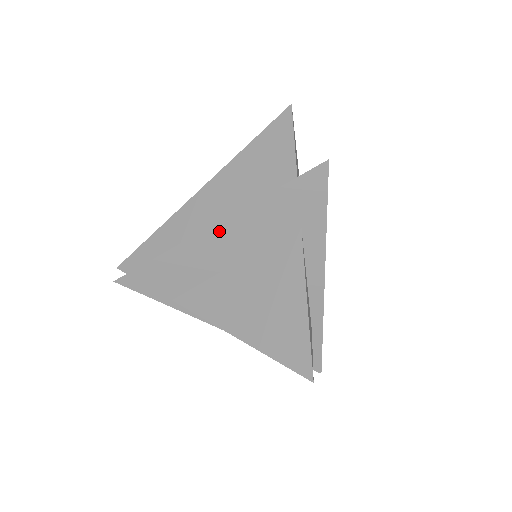
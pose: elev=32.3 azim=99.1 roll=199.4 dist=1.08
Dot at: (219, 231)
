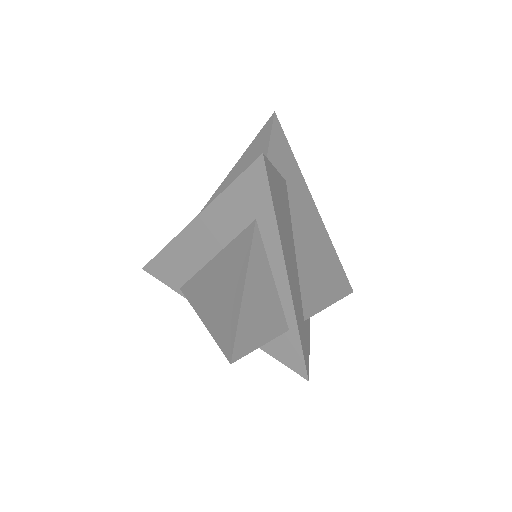
Dot at: (198, 225)
